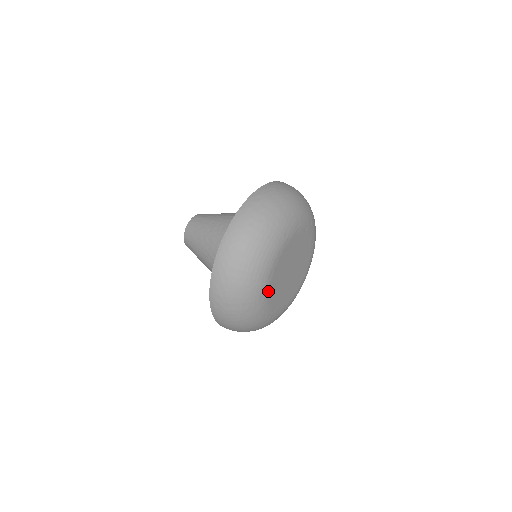
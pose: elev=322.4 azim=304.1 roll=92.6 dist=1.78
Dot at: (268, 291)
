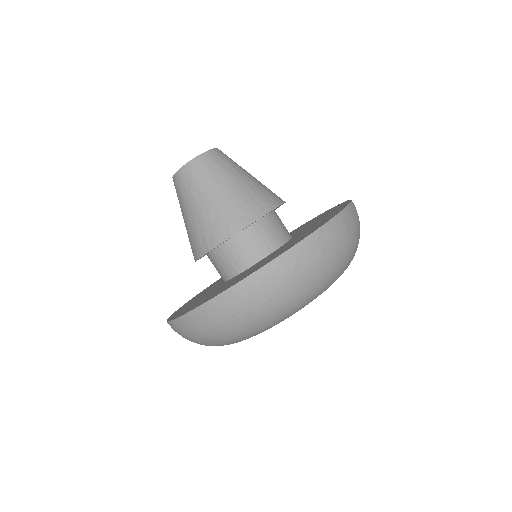
Dot at: occluded
